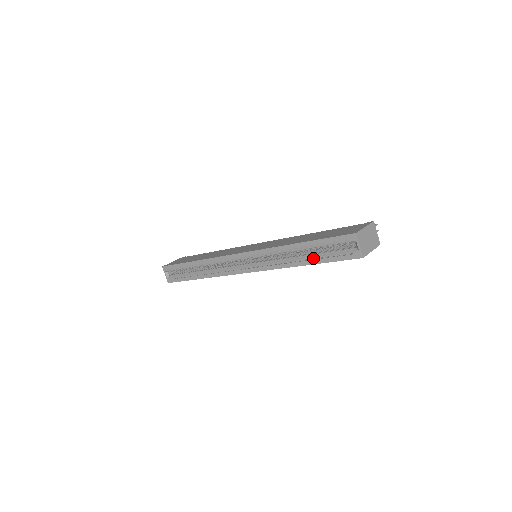
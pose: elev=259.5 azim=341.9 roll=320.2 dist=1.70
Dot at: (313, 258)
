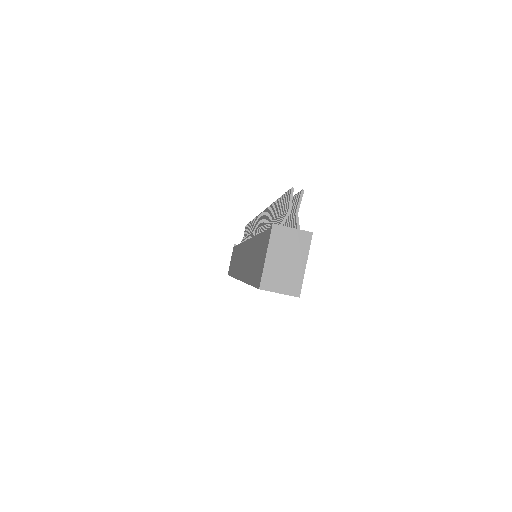
Dot at: occluded
